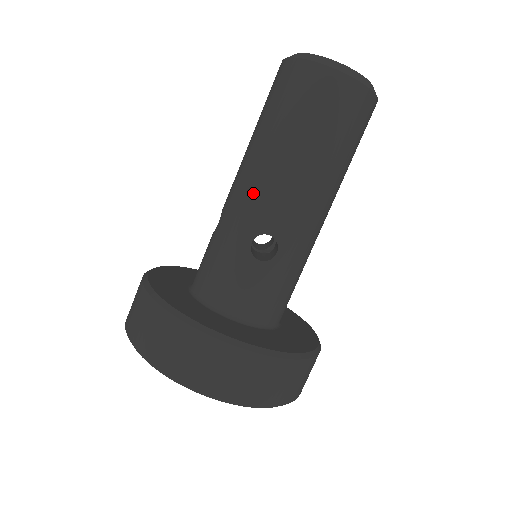
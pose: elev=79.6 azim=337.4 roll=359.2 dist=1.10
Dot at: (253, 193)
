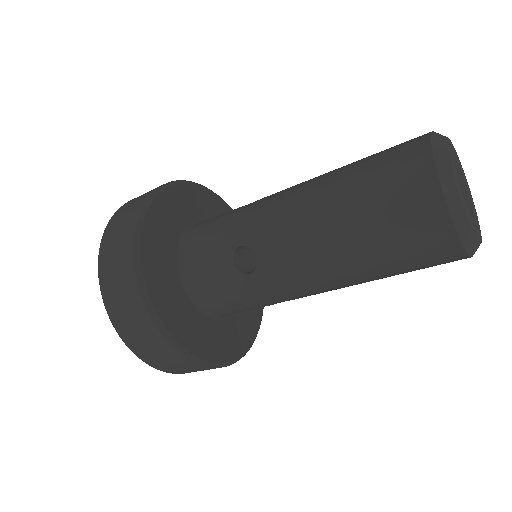
Dot at: (280, 213)
